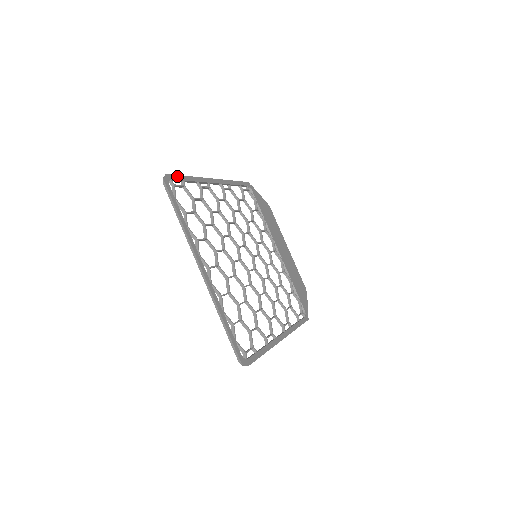
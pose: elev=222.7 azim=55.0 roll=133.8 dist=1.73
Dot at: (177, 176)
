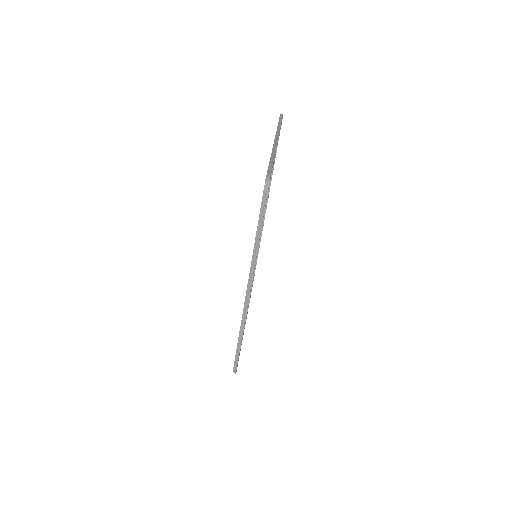
Dot at: occluded
